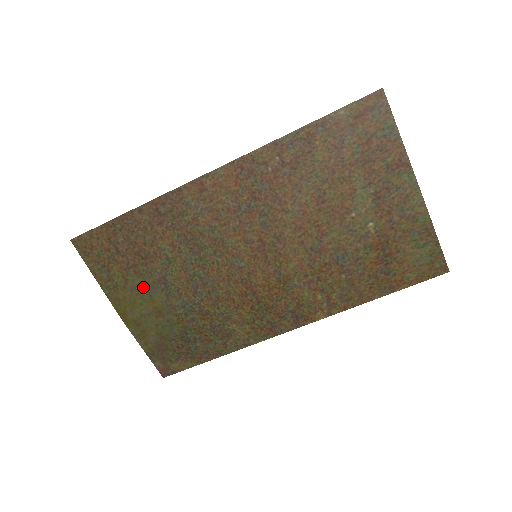
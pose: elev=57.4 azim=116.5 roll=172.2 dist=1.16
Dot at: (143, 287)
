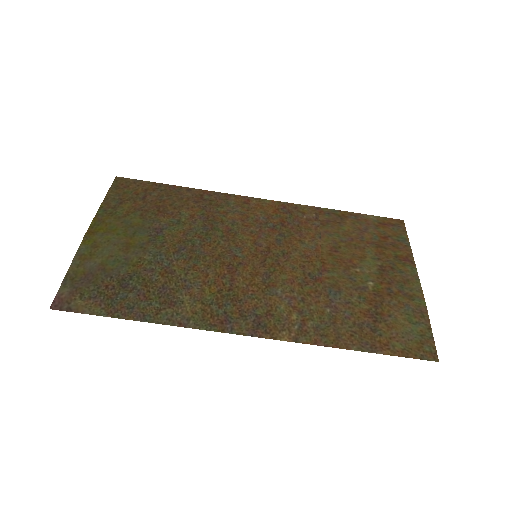
Dot at: (136, 225)
